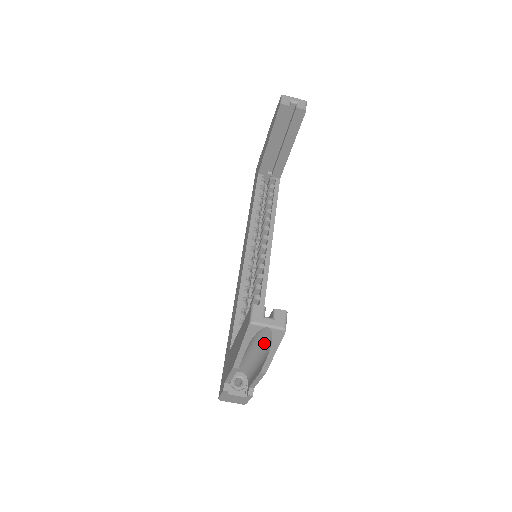
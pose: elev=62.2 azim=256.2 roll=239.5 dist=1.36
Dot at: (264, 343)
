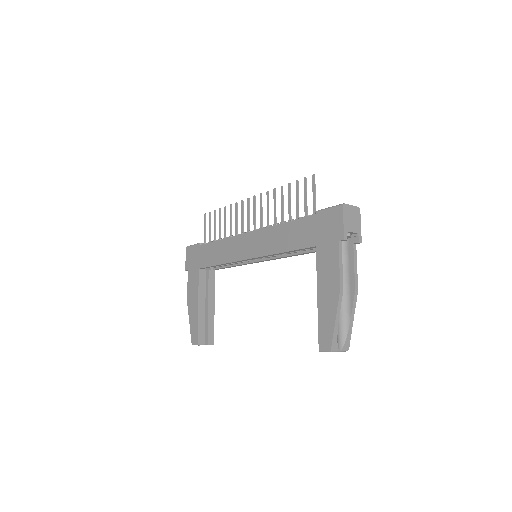
Dot at: occluded
